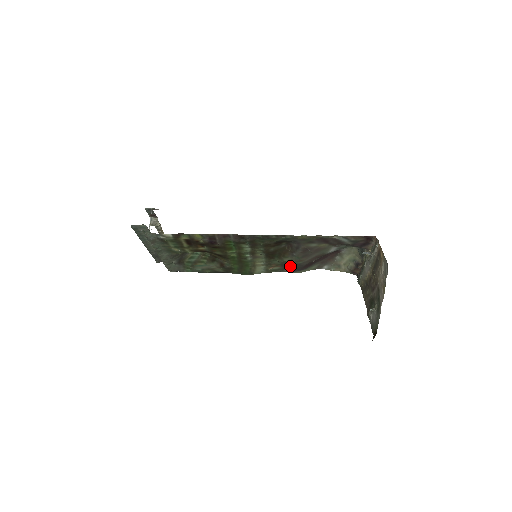
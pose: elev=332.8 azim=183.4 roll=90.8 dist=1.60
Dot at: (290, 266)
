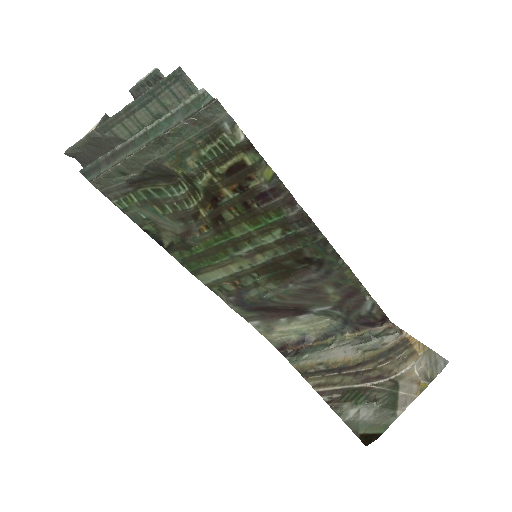
Dot at: (251, 296)
